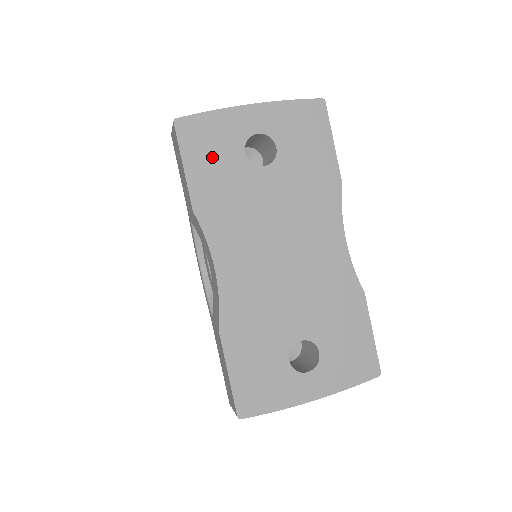
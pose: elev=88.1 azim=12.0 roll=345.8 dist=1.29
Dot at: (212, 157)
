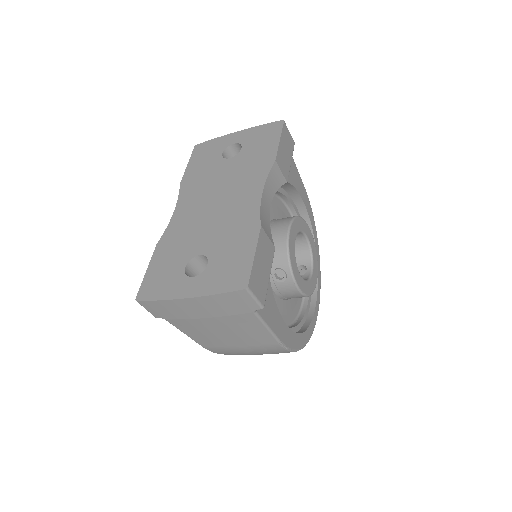
Dot at: (204, 158)
